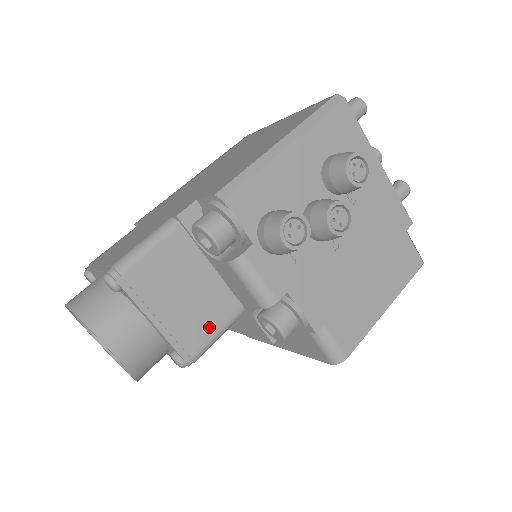
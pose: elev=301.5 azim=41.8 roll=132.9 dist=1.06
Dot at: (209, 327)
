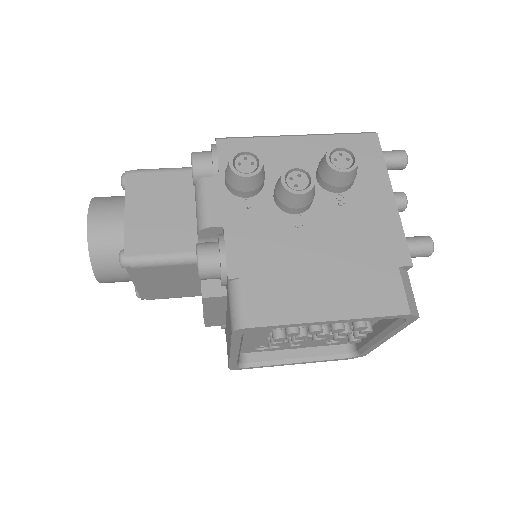
Dot at: (160, 245)
